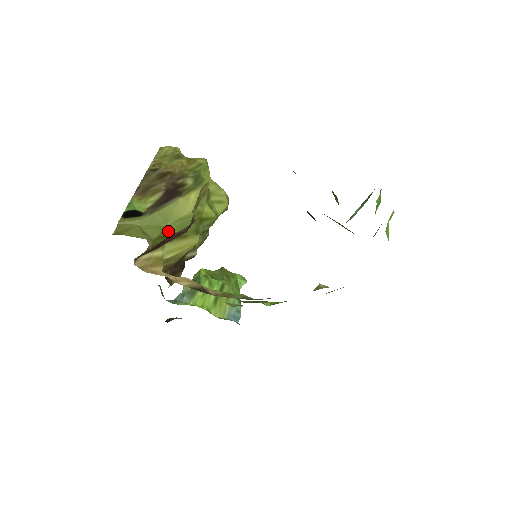
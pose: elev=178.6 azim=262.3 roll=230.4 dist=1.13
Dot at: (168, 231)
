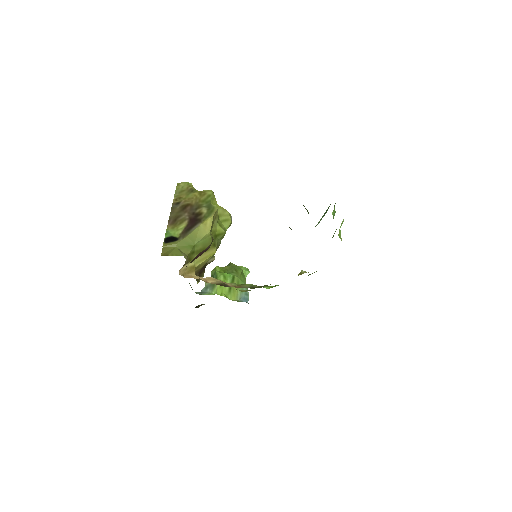
Dot at: (196, 248)
